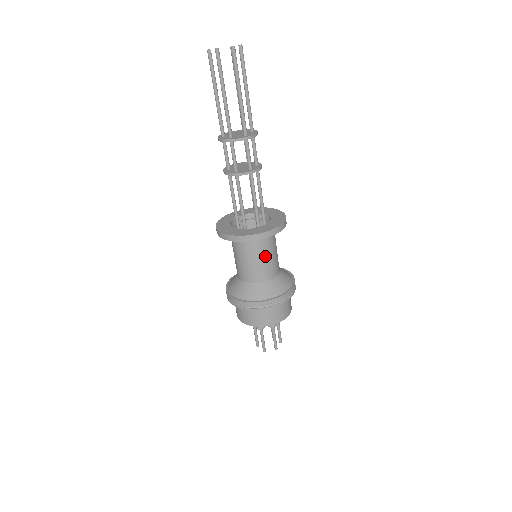
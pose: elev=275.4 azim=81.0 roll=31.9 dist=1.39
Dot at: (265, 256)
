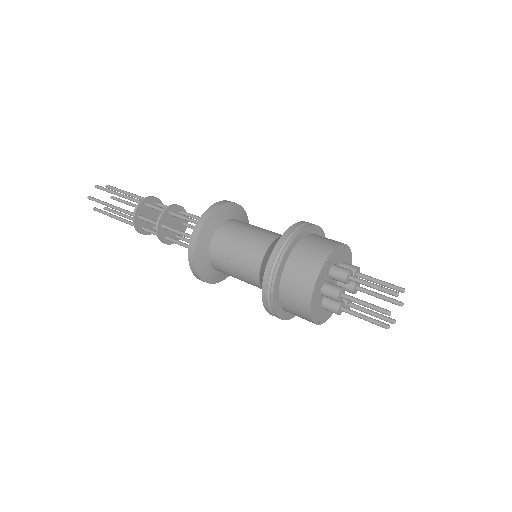
Dot at: (241, 233)
